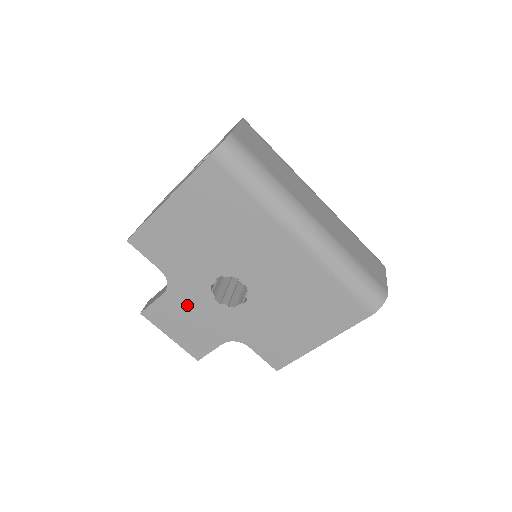
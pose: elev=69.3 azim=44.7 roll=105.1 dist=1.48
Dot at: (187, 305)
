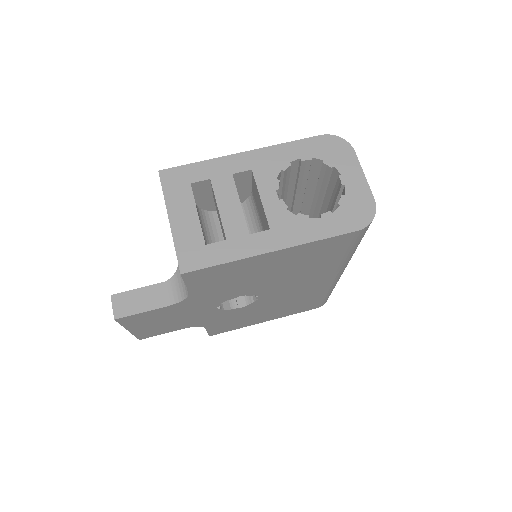
Dot at: (183, 311)
